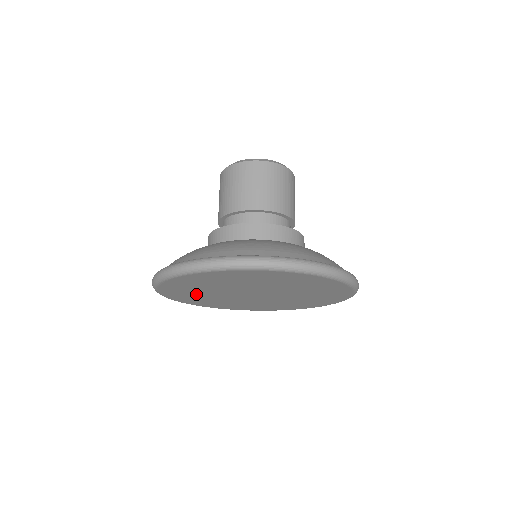
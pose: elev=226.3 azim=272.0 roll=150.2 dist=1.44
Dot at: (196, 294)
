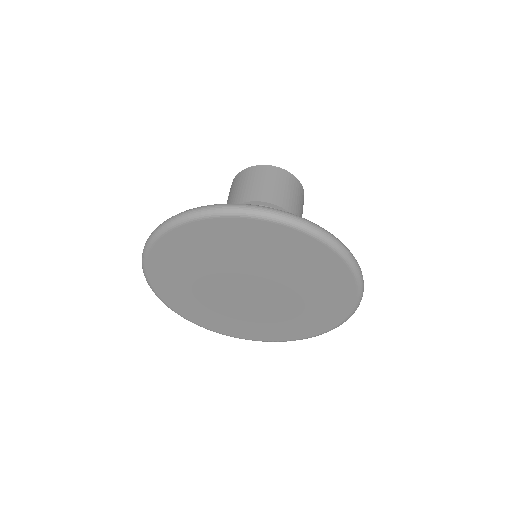
Dot at: (192, 262)
